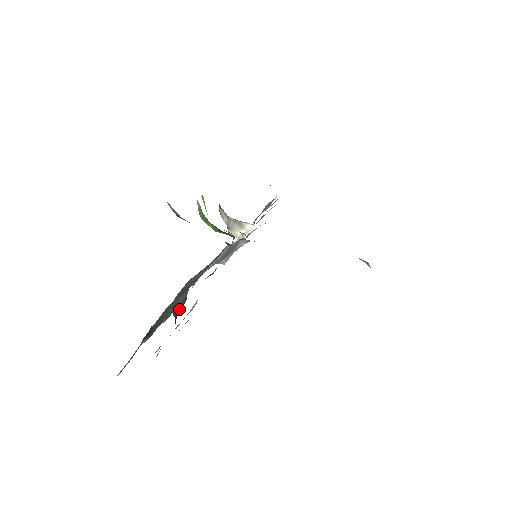
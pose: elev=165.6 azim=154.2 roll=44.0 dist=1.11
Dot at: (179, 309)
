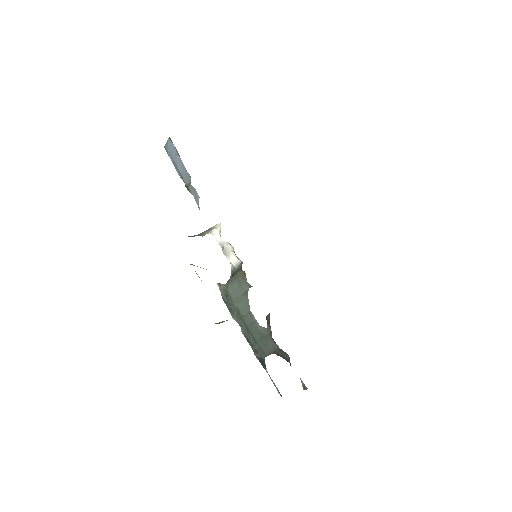
Dot at: (280, 354)
